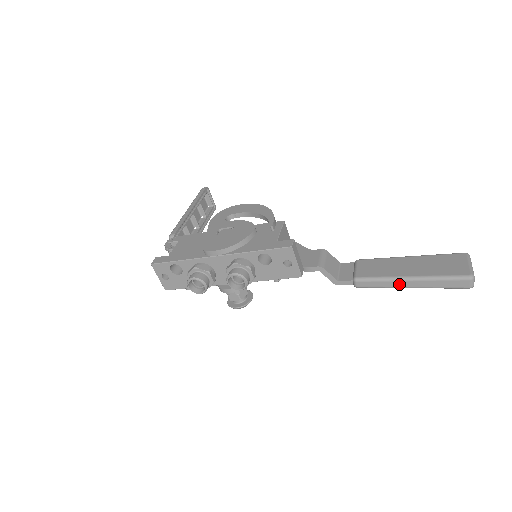
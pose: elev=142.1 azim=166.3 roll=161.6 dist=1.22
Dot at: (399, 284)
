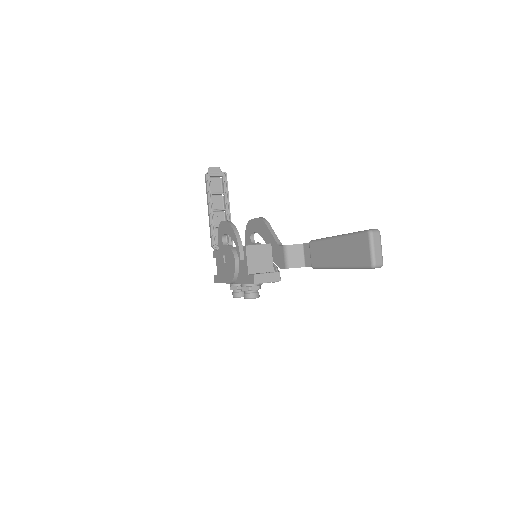
Dot at: (337, 268)
